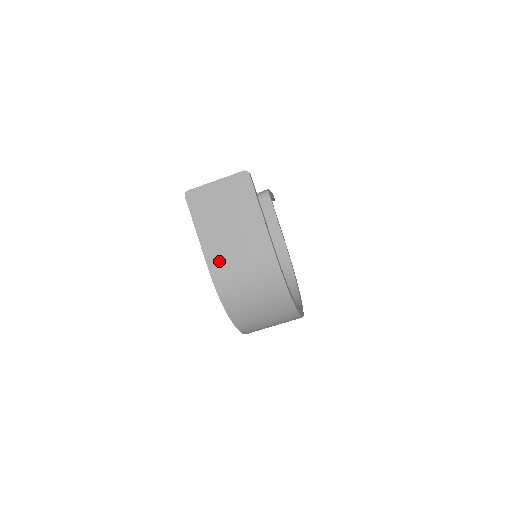
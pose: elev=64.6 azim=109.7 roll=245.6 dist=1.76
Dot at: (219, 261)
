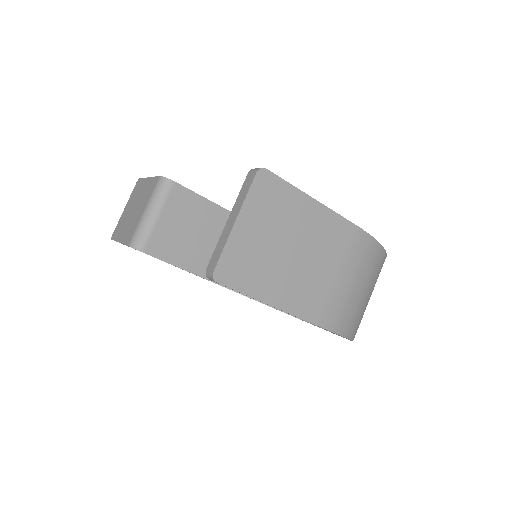
Dot at: (320, 304)
